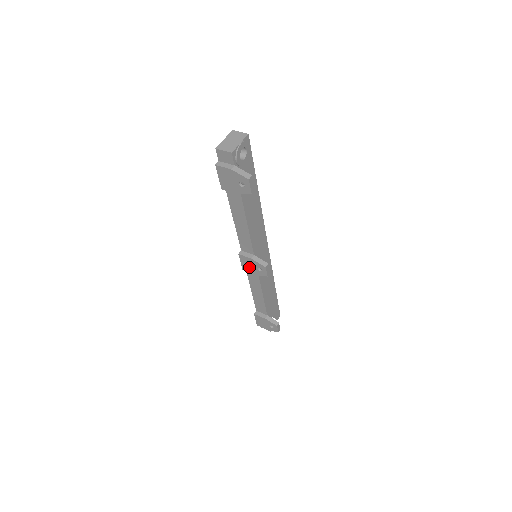
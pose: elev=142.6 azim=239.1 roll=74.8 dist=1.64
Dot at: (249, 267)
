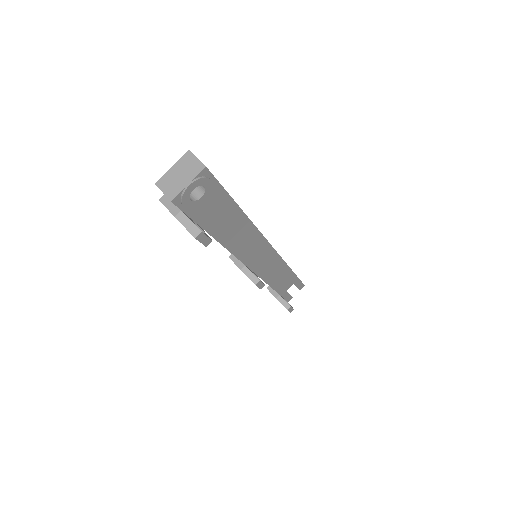
Dot at: occluded
